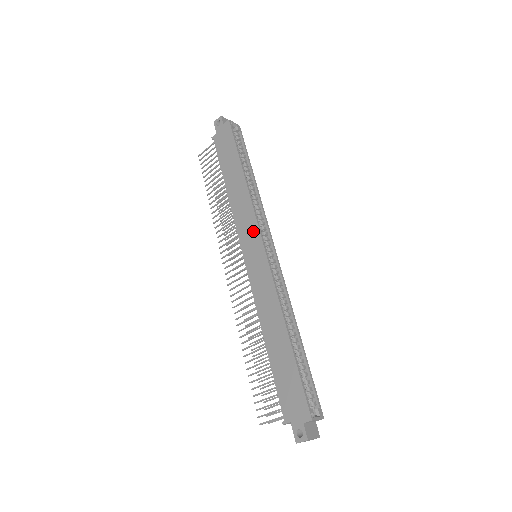
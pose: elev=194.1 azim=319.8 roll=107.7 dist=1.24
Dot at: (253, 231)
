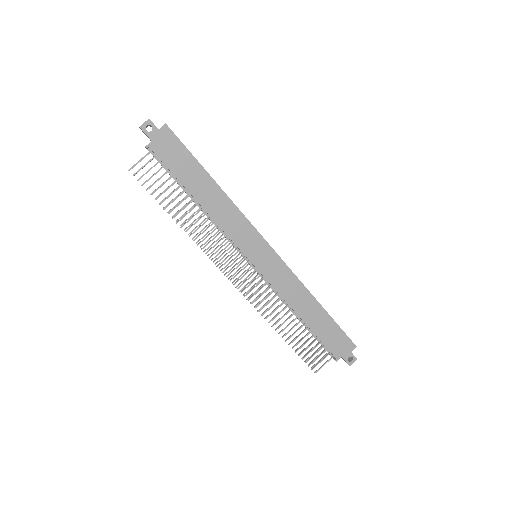
Dot at: (253, 237)
